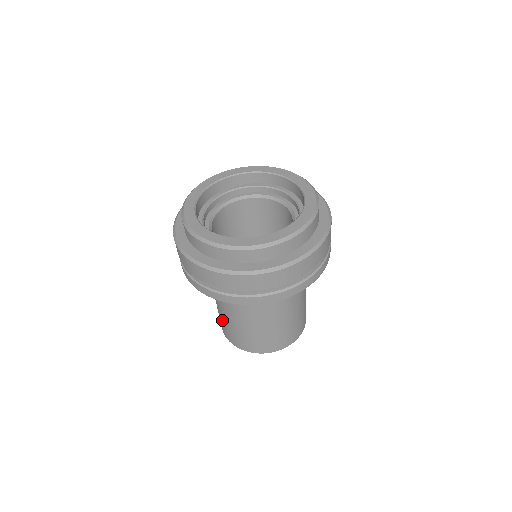
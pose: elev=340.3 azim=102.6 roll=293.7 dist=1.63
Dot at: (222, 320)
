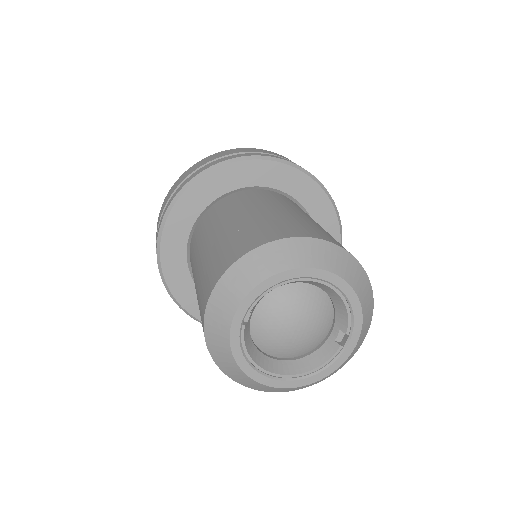
Dot at: (240, 231)
